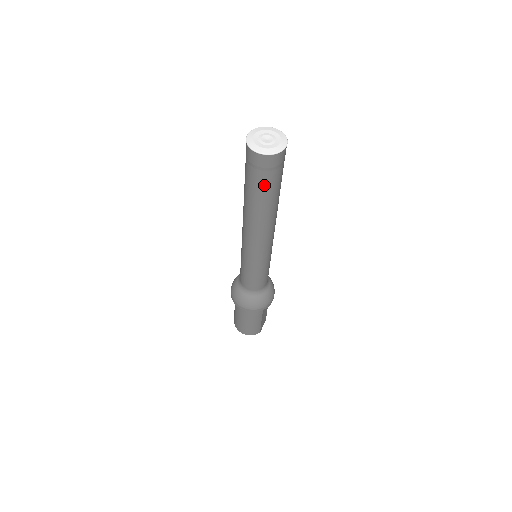
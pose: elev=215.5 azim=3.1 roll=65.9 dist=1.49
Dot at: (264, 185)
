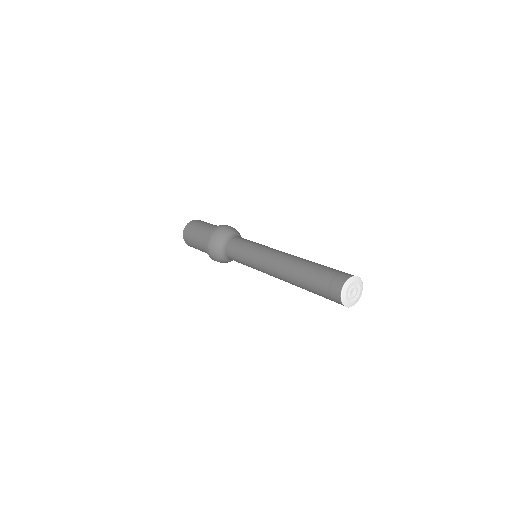
Dot at: occluded
